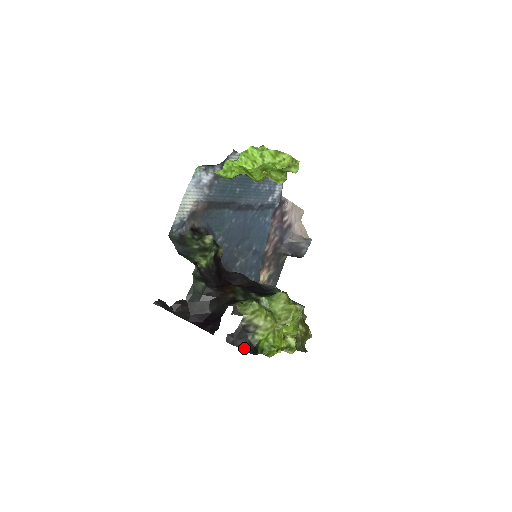
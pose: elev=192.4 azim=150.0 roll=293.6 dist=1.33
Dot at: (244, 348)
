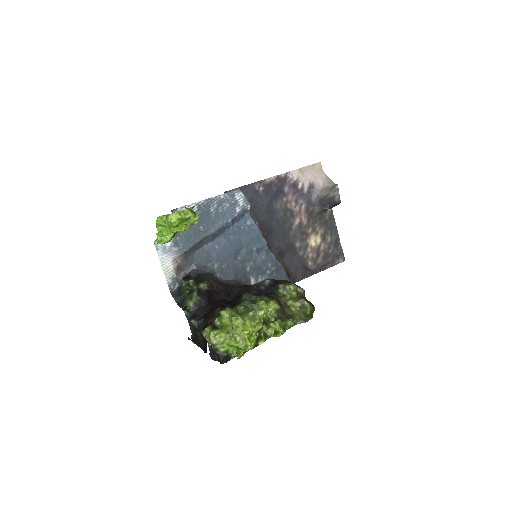
Dot at: (219, 361)
